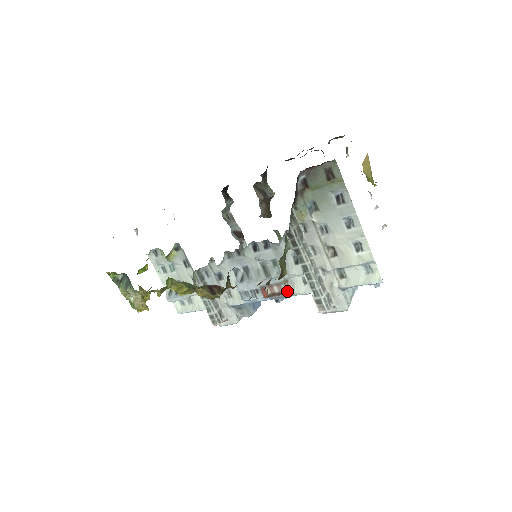
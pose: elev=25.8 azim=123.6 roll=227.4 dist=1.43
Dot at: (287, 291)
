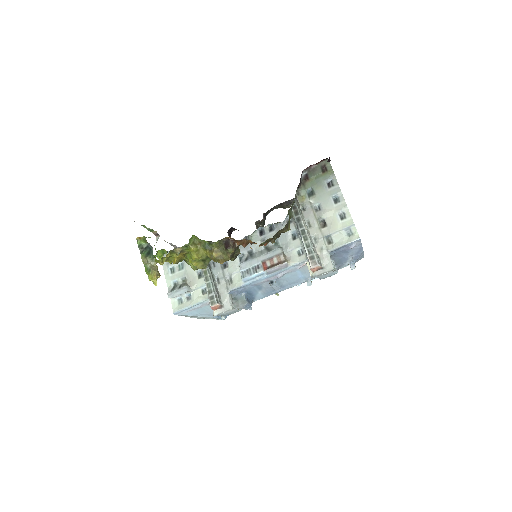
Dot at: (285, 260)
